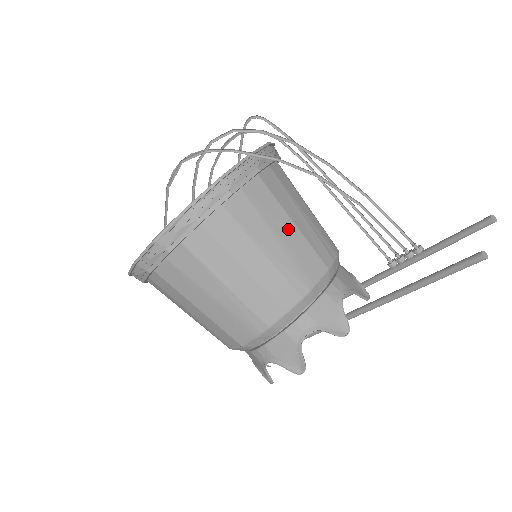
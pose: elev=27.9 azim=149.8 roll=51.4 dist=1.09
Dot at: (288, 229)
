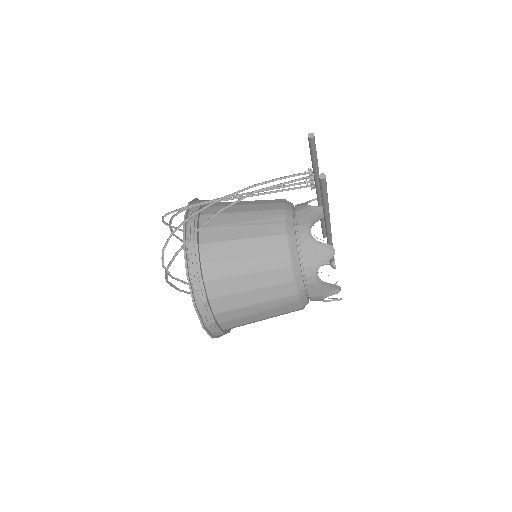
Dot at: (244, 247)
